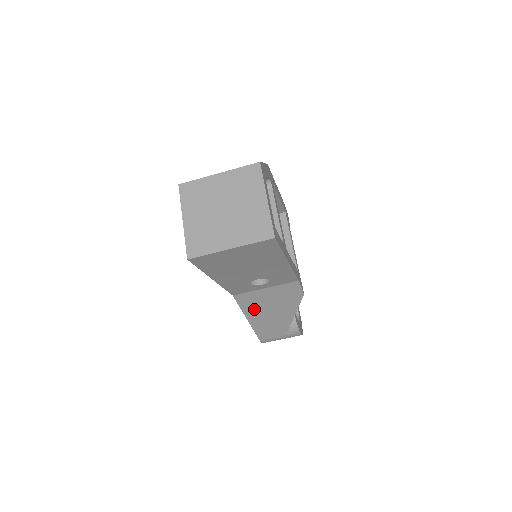
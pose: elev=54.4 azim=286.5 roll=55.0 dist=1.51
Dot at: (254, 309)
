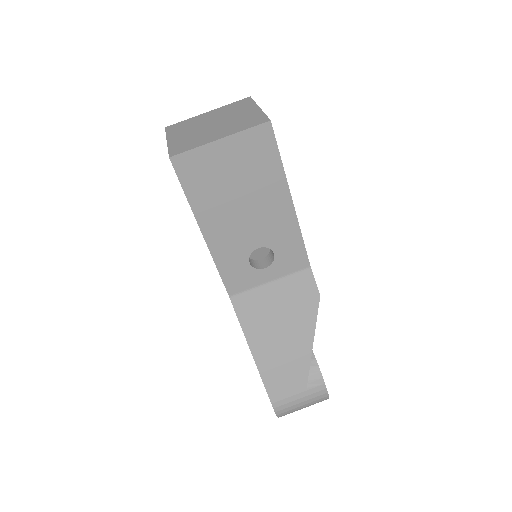
Dot at: (258, 328)
